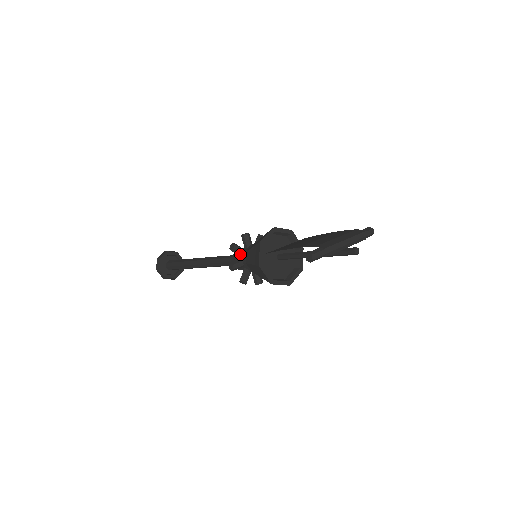
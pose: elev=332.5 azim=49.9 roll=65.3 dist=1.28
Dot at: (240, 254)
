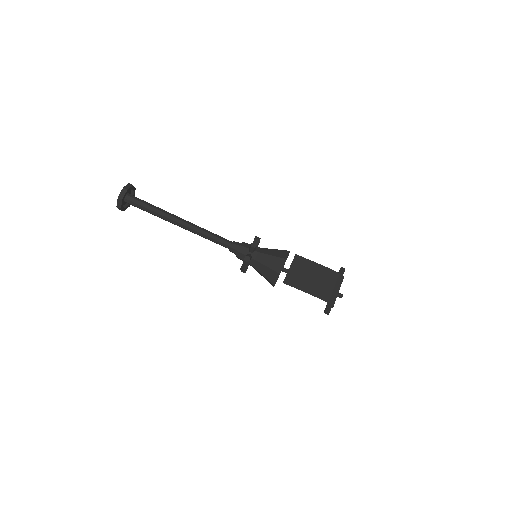
Dot at: occluded
